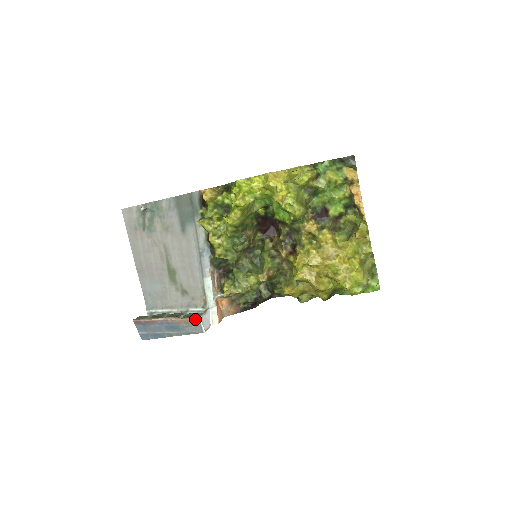
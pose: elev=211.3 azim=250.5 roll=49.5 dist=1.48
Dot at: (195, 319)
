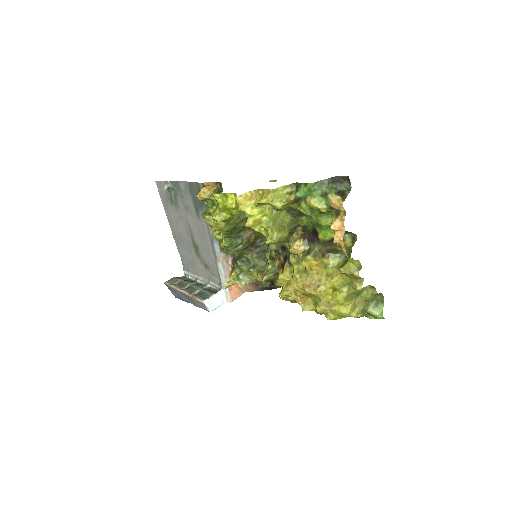
Dot at: (200, 301)
